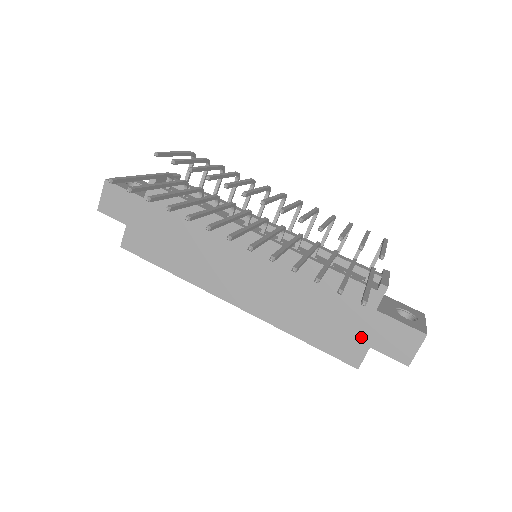
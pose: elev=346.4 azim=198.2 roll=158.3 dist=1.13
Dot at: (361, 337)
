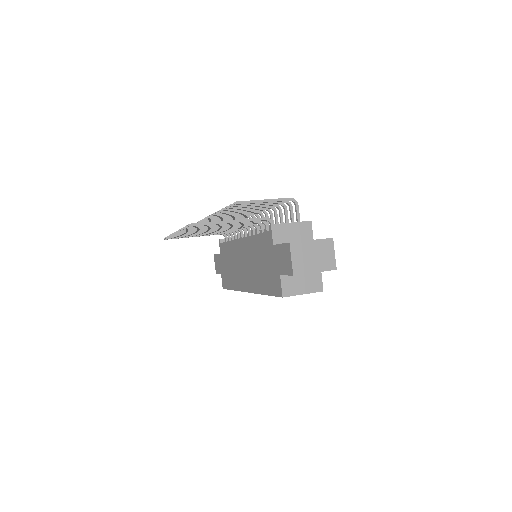
Dot at: (276, 271)
